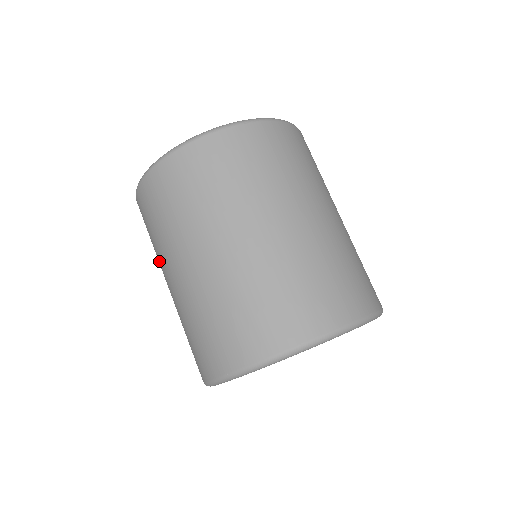
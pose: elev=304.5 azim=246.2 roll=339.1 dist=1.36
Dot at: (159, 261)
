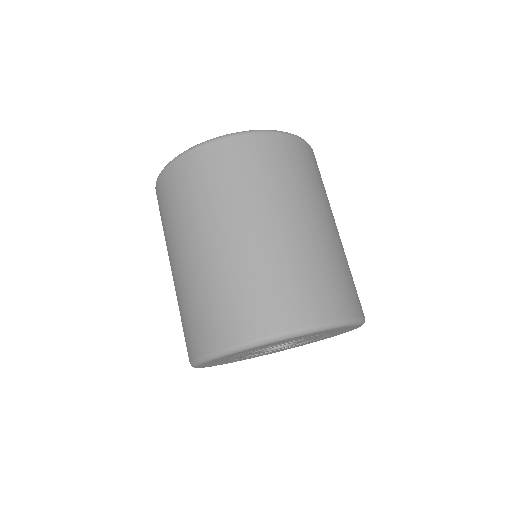
Dot at: occluded
